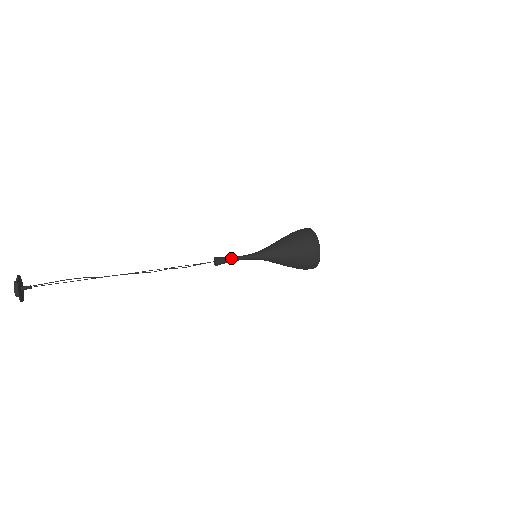
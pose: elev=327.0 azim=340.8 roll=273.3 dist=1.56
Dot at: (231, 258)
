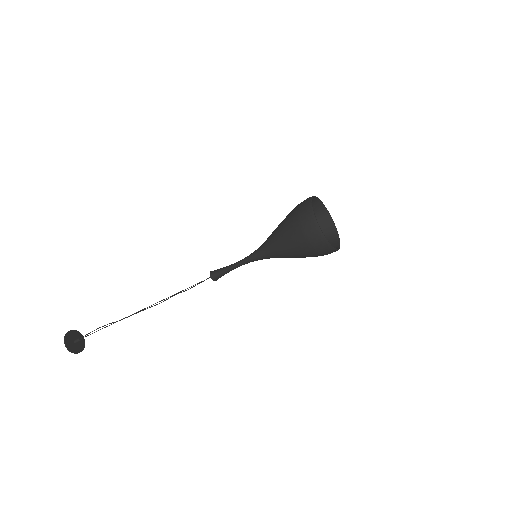
Dot at: (227, 268)
